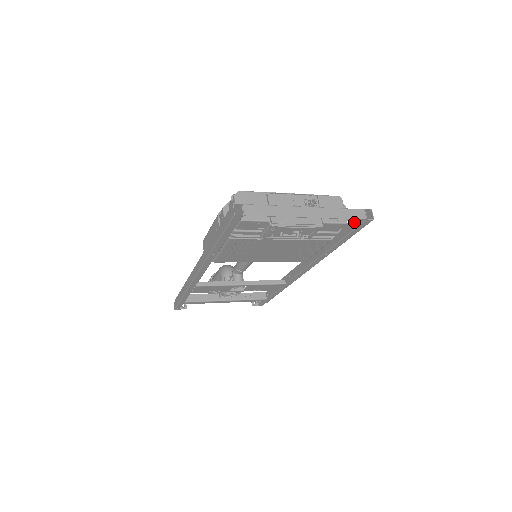
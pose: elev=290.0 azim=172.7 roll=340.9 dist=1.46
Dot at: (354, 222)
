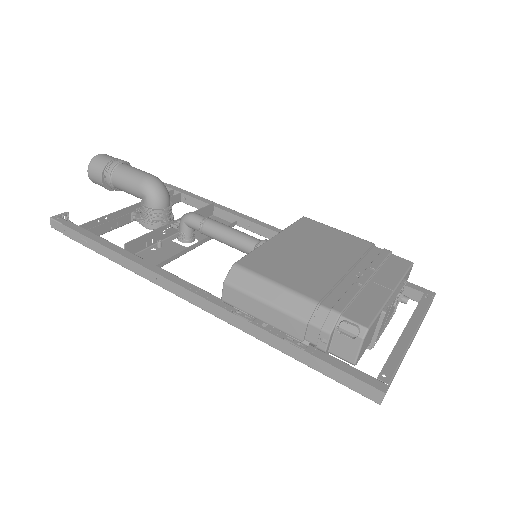
Dot at: (409, 292)
